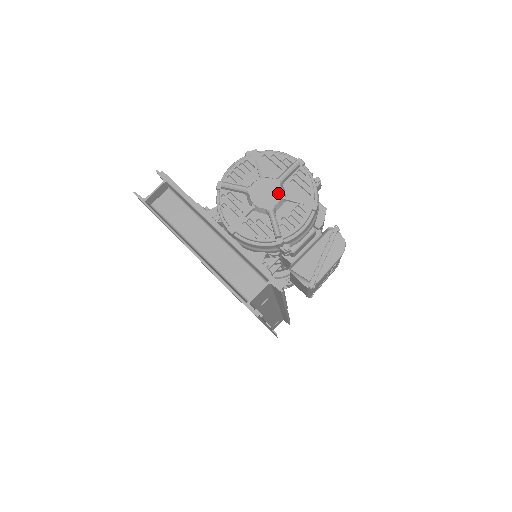
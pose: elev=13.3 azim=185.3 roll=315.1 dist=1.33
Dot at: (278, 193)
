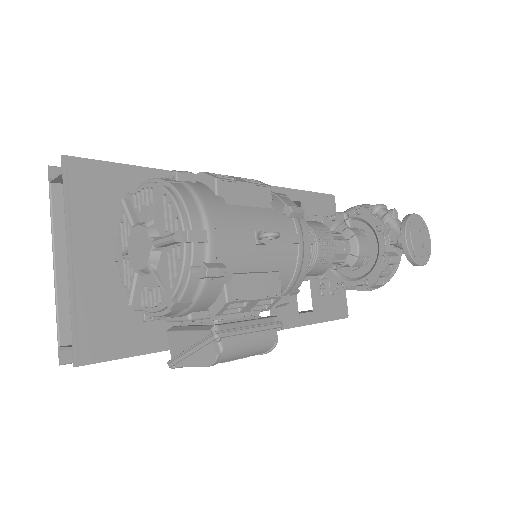
Dot at: (145, 258)
